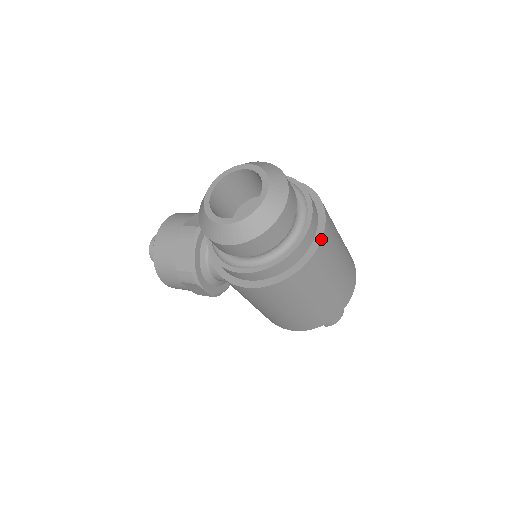
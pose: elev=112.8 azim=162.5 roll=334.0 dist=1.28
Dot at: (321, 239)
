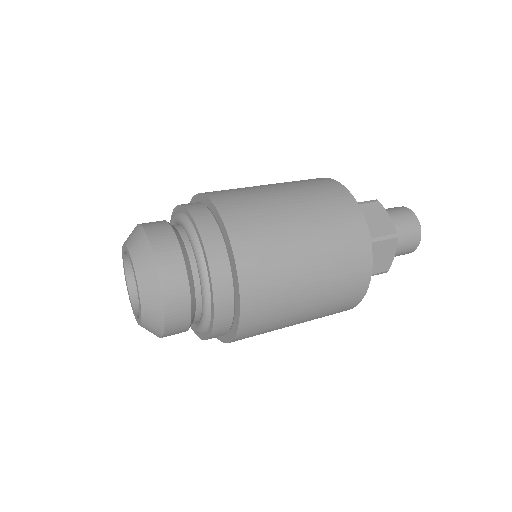
Dot at: (237, 280)
